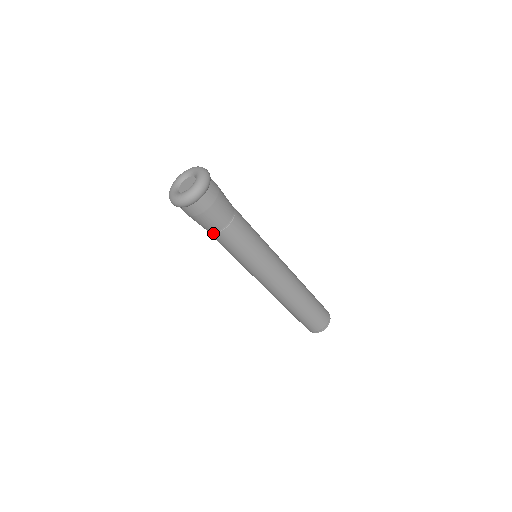
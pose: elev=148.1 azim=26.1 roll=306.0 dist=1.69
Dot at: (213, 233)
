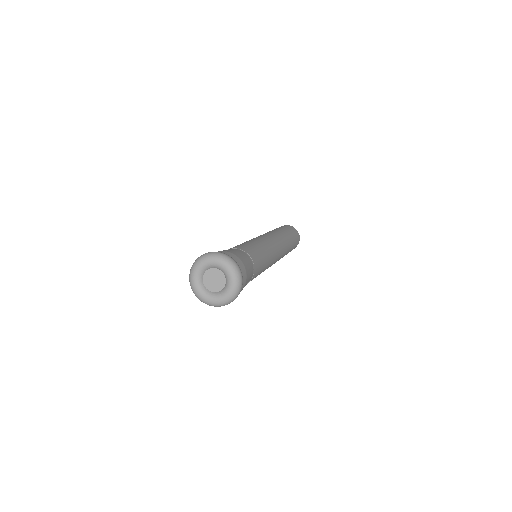
Dot at: occluded
